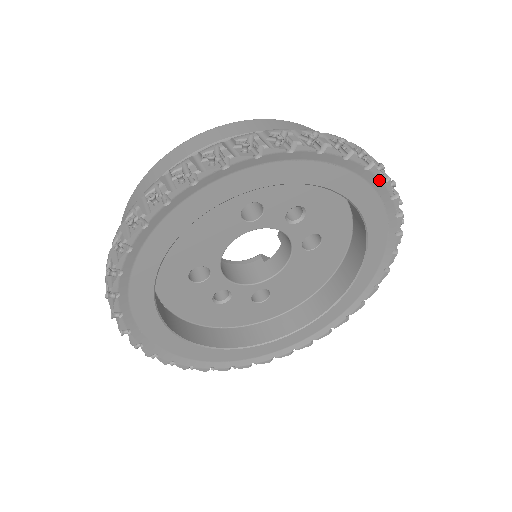
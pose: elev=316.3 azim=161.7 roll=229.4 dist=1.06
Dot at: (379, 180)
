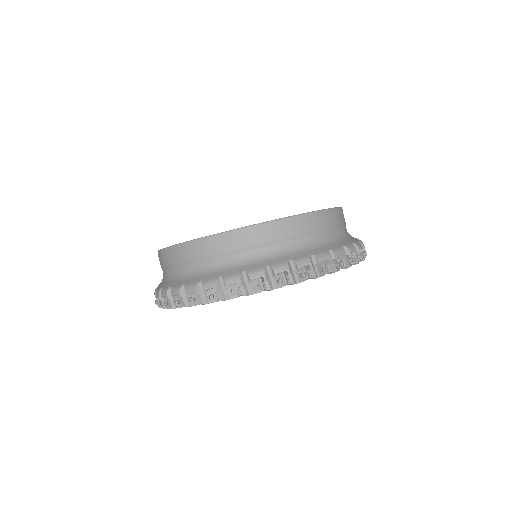
Dot at: occluded
